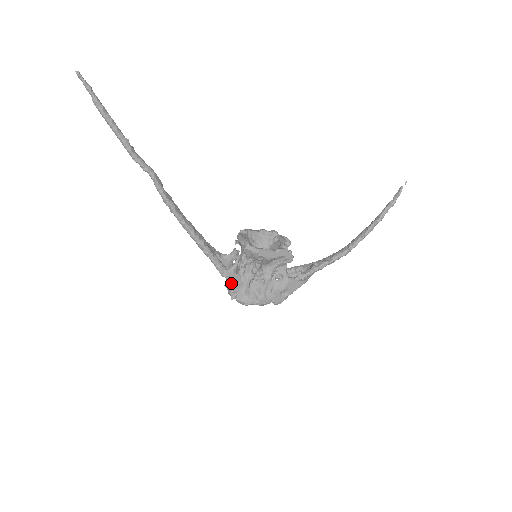
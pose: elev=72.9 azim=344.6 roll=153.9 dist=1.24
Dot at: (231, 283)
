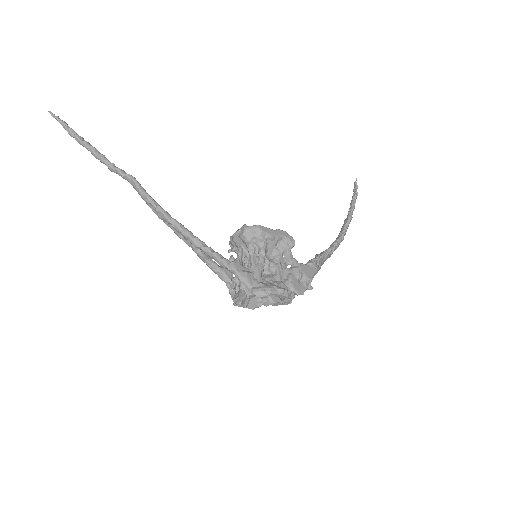
Dot at: (241, 275)
